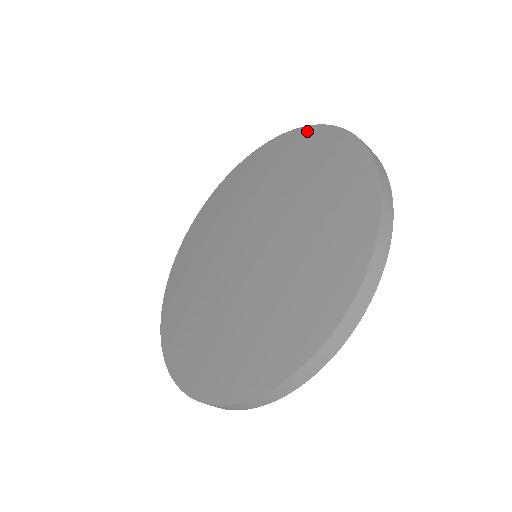
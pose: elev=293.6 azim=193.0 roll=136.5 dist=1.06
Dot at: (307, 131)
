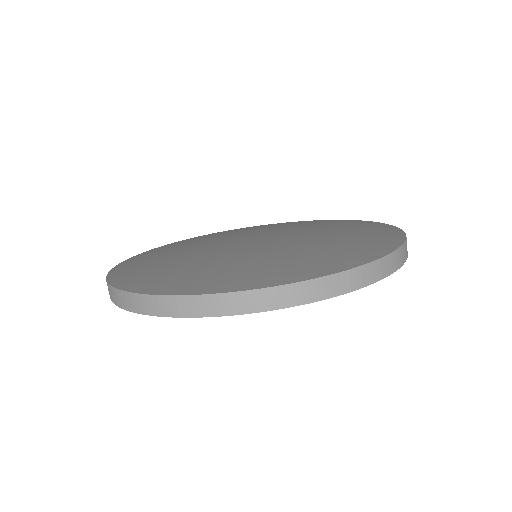
Dot at: (343, 220)
